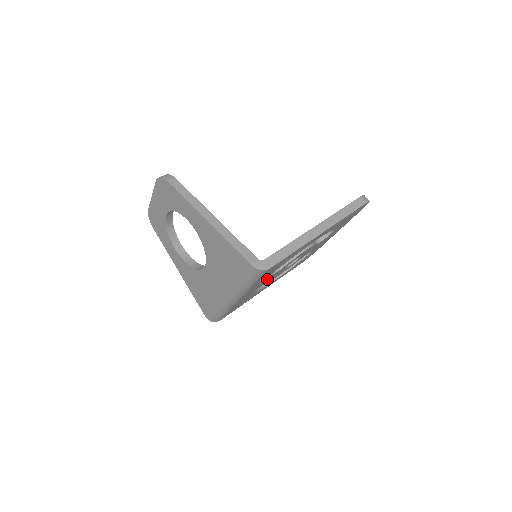
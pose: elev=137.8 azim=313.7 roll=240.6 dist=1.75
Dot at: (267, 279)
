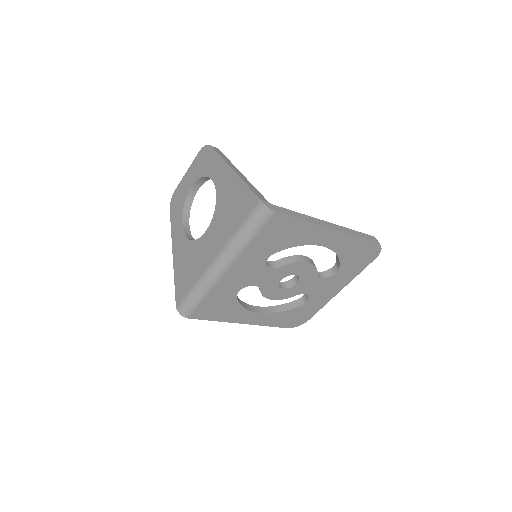
Dot at: (260, 271)
